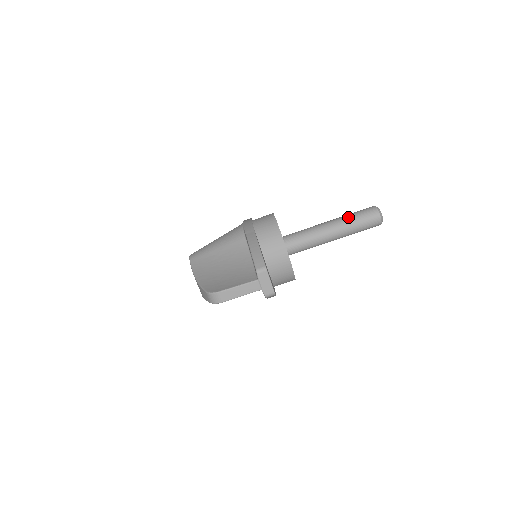
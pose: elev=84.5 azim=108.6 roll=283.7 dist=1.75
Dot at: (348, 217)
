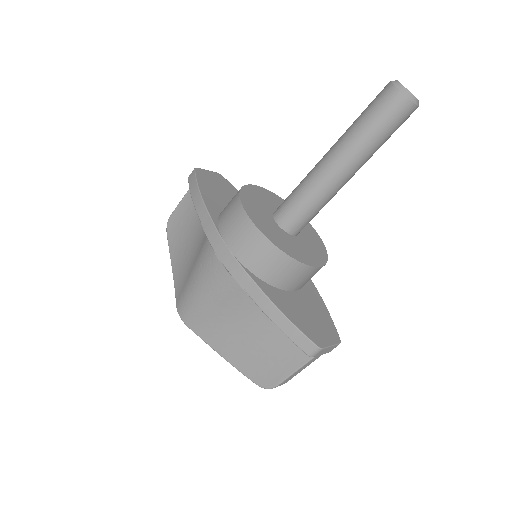
Dot at: (362, 139)
